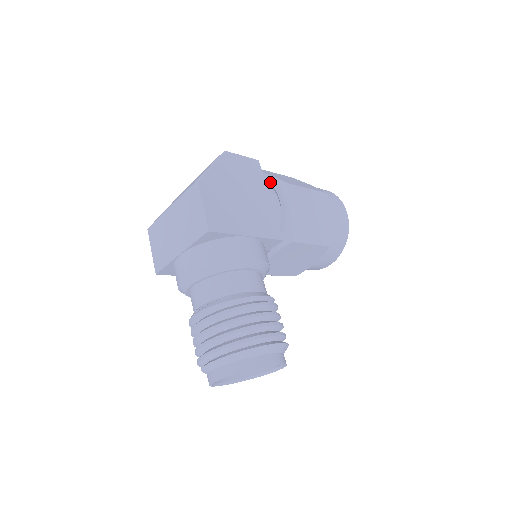
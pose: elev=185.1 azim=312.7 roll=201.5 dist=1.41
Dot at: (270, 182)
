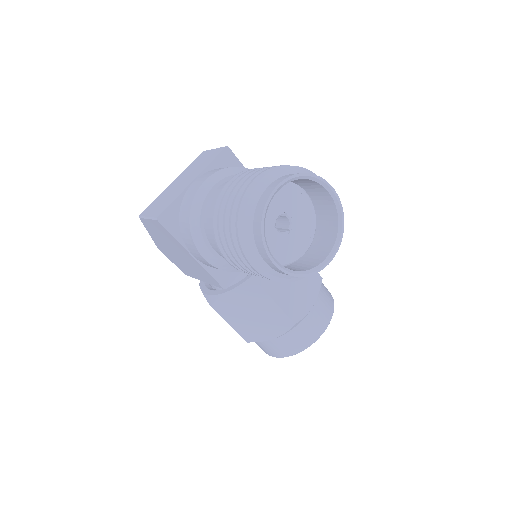
Dot at: occluded
